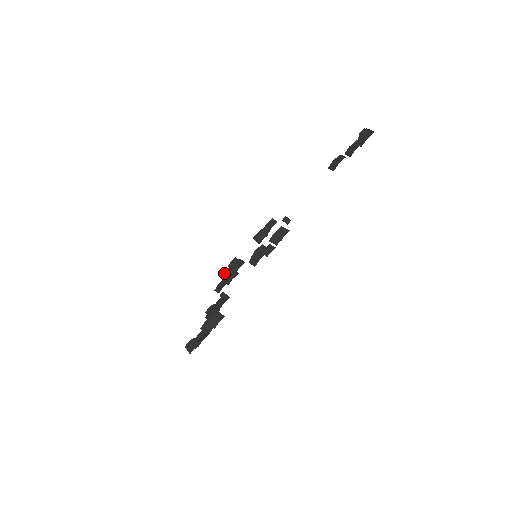
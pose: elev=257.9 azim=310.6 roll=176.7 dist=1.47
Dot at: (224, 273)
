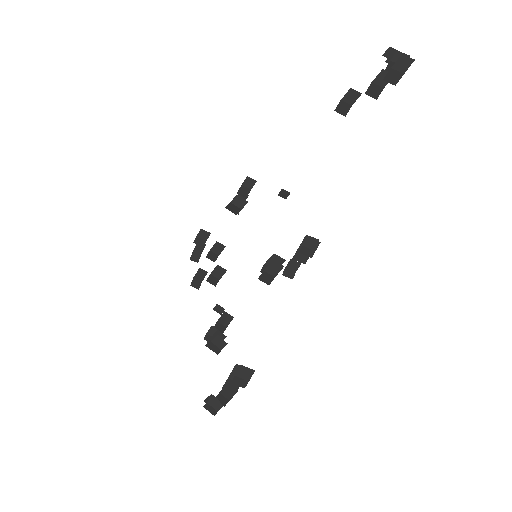
Dot at: occluded
